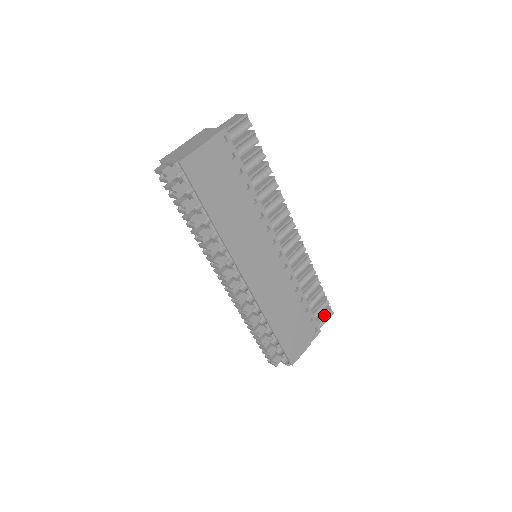
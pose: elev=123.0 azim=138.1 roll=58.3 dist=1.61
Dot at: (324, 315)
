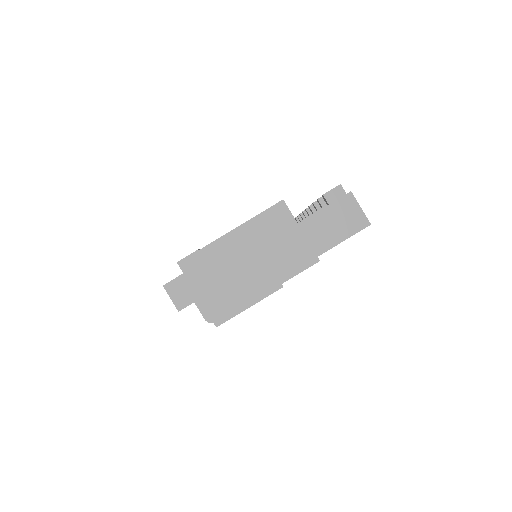
Dot at: occluded
